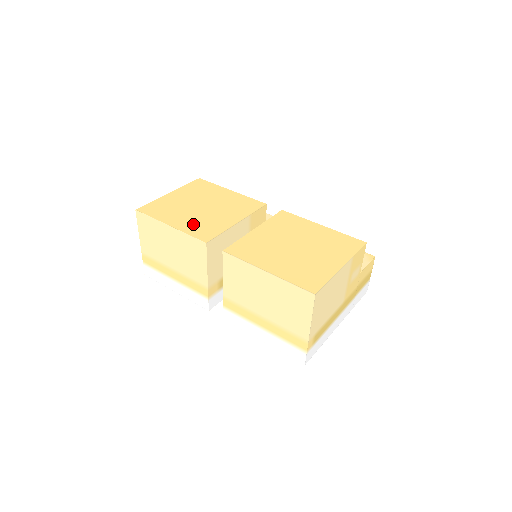
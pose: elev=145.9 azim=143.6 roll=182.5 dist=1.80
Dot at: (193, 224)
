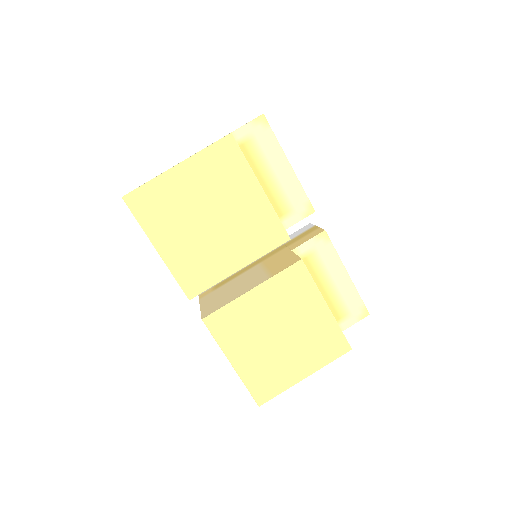
Dot at: (186, 257)
